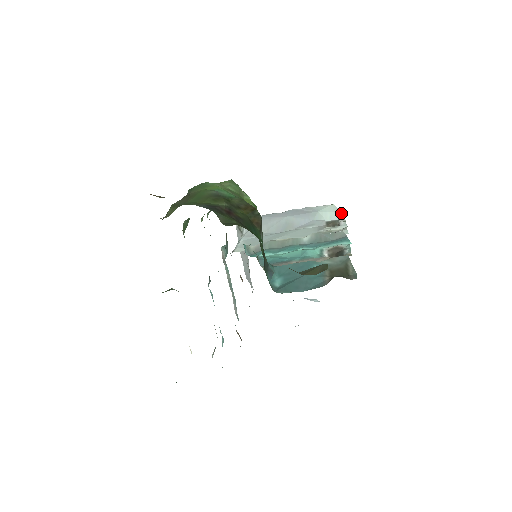
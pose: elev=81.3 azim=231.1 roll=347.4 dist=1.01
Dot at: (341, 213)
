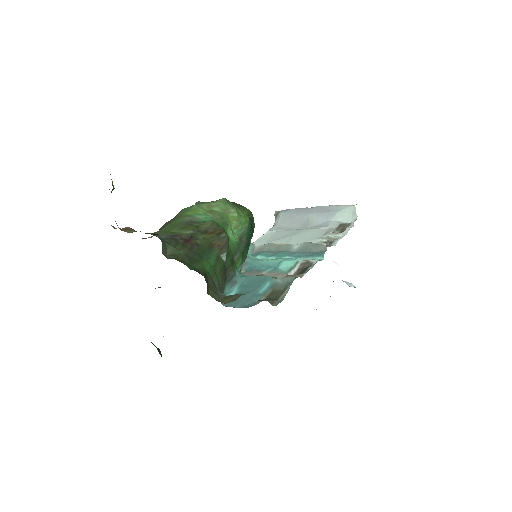
Dot at: (357, 216)
